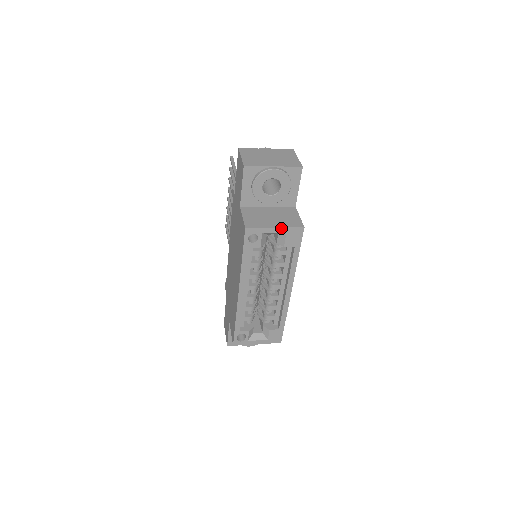
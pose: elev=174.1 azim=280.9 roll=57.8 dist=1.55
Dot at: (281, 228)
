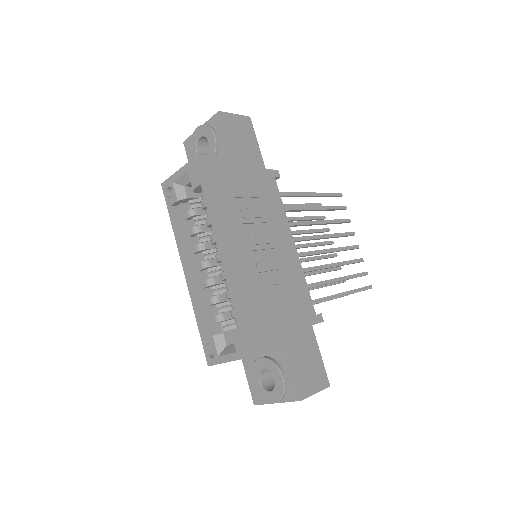
Dot at: (183, 168)
